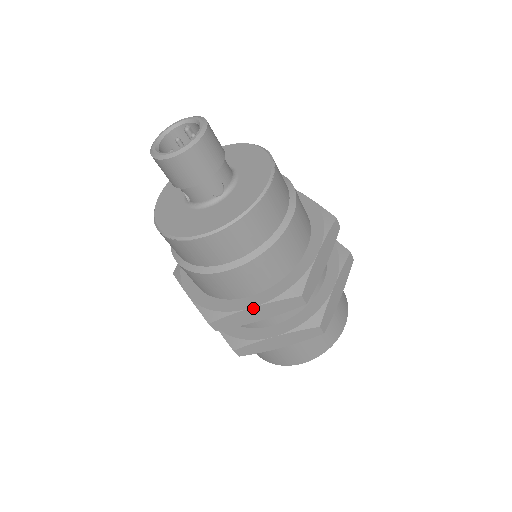
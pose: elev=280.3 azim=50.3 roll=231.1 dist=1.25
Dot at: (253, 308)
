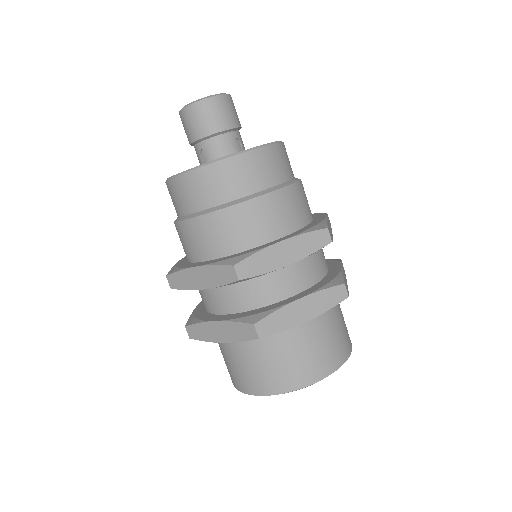
Dot at: (282, 242)
